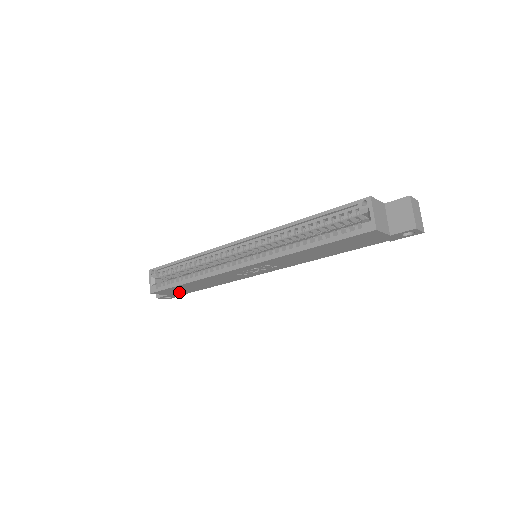
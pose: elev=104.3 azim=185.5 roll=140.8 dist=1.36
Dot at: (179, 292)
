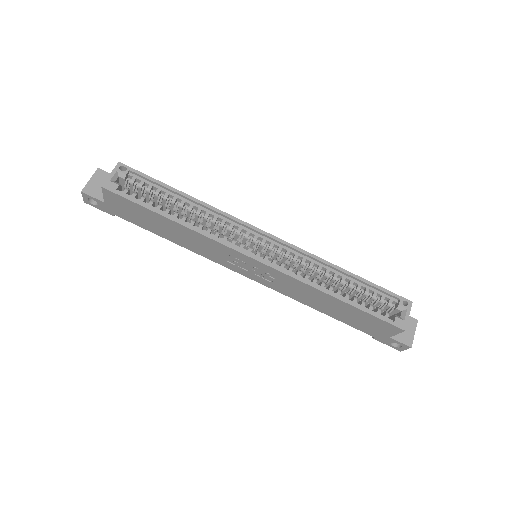
Dot at: (124, 212)
